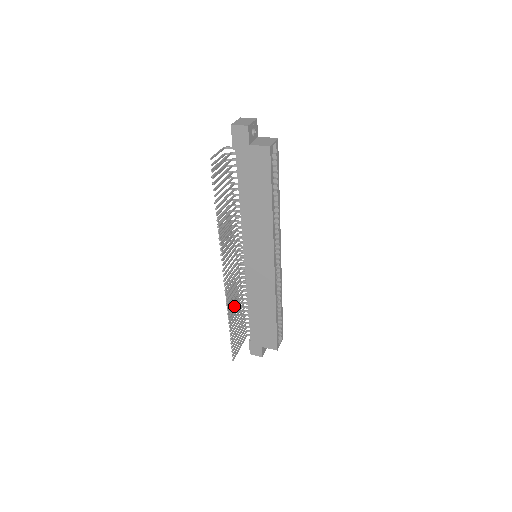
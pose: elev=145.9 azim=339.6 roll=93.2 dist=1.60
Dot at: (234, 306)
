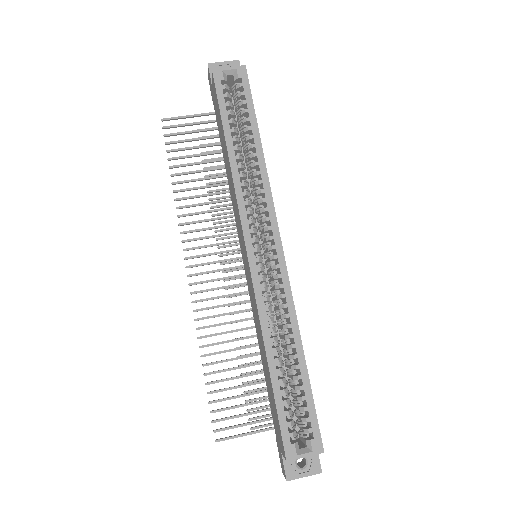
Dot at: occluded
